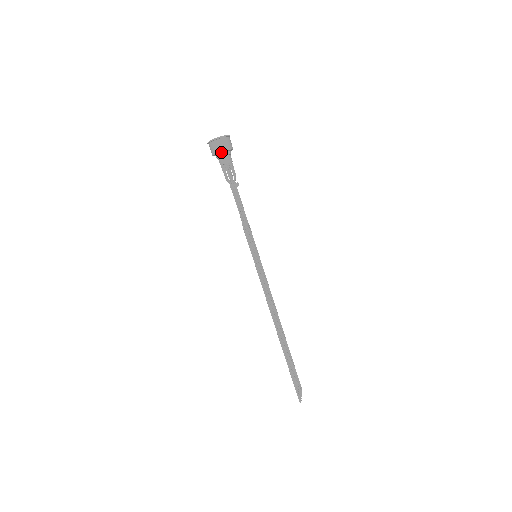
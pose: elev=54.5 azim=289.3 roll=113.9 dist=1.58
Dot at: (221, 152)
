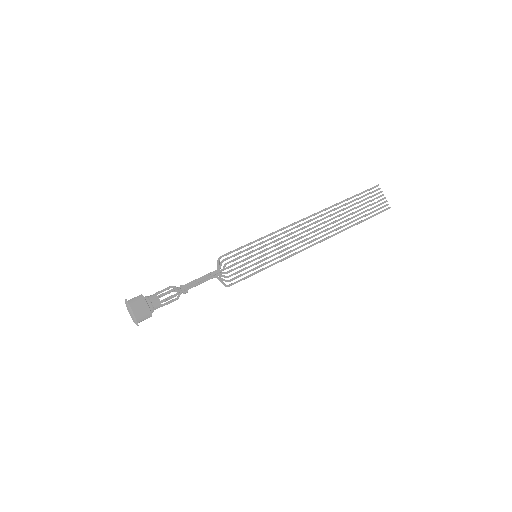
Dot at: occluded
